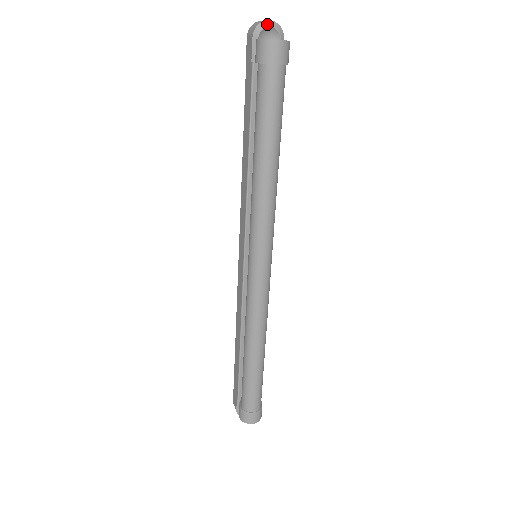
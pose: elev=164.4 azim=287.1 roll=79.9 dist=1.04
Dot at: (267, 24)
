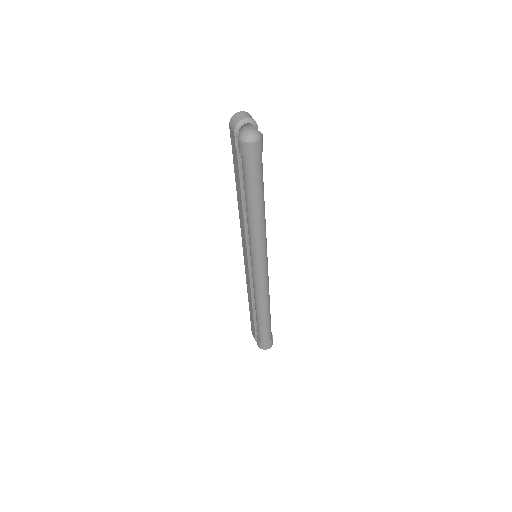
Dot at: (244, 122)
